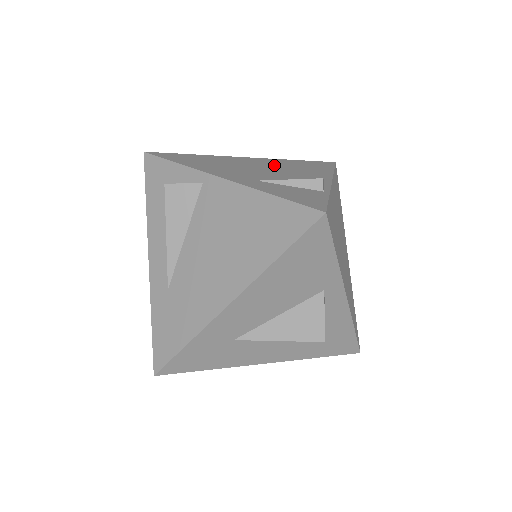
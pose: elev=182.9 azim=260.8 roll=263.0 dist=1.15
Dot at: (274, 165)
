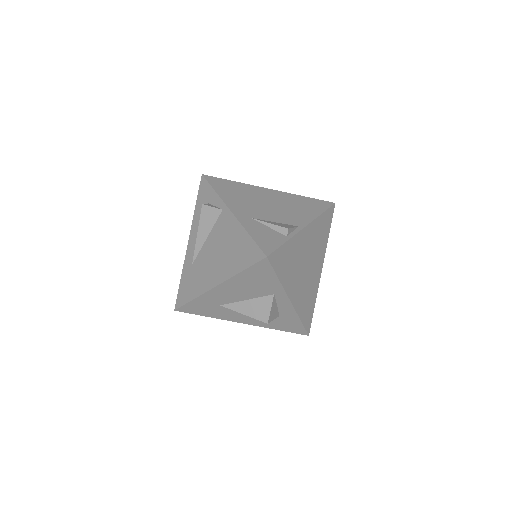
Dot at: (281, 201)
